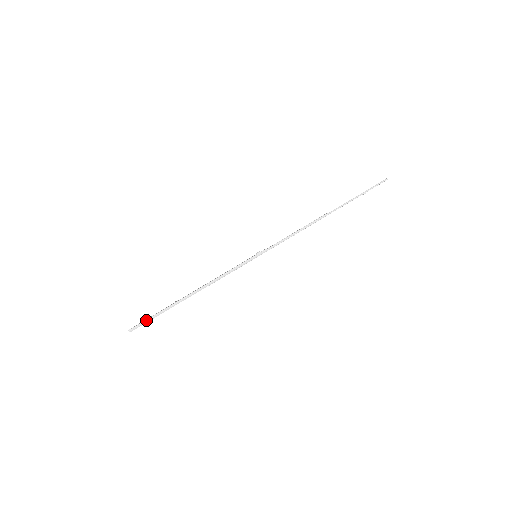
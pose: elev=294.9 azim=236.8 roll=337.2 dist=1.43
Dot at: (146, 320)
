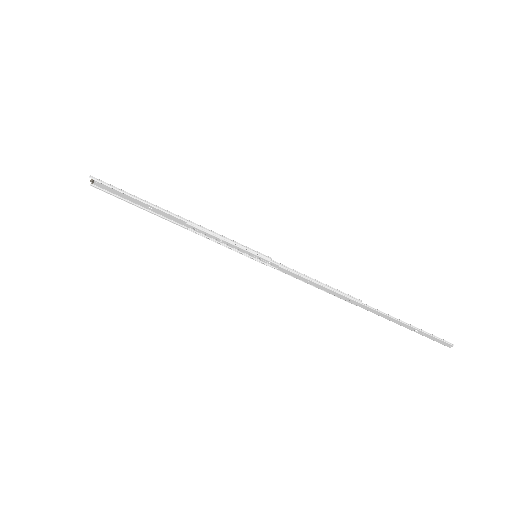
Dot at: (112, 185)
